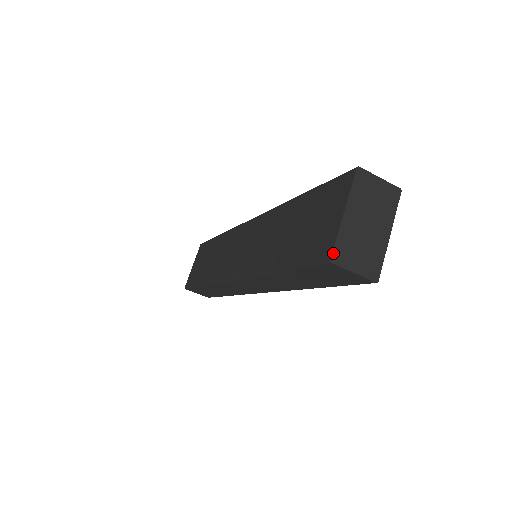
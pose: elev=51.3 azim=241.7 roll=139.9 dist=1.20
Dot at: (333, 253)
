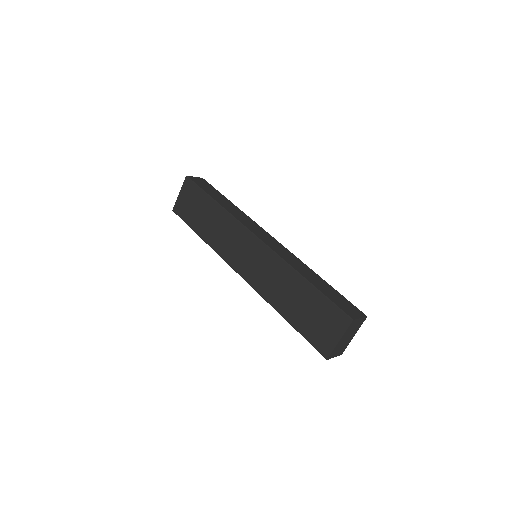
Dot at: (329, 356)
